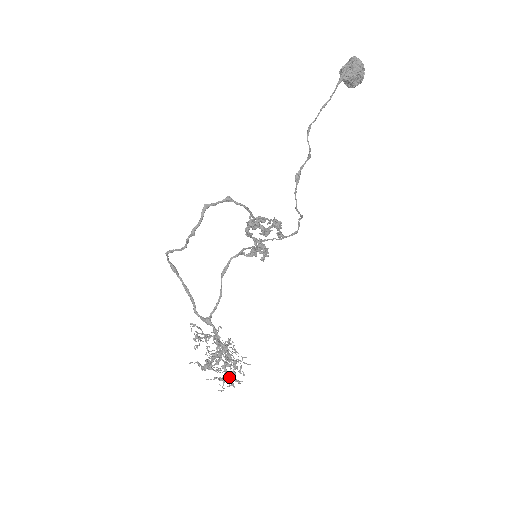
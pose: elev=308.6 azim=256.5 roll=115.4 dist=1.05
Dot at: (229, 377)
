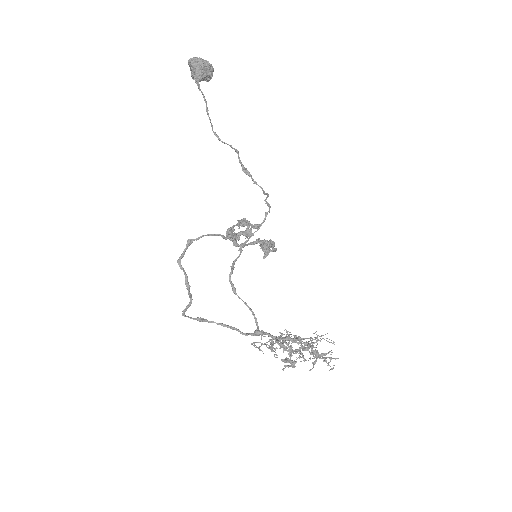
Dot at: occluded
